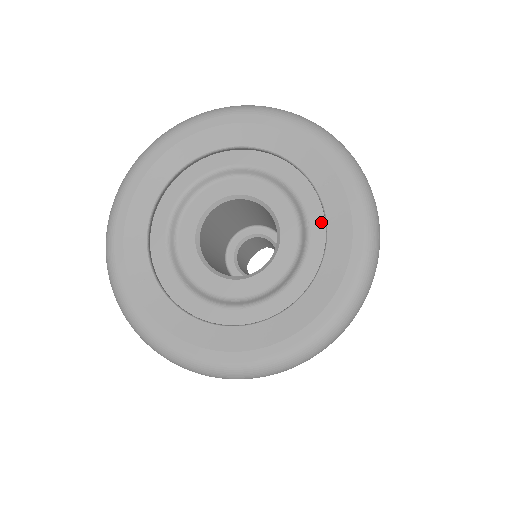
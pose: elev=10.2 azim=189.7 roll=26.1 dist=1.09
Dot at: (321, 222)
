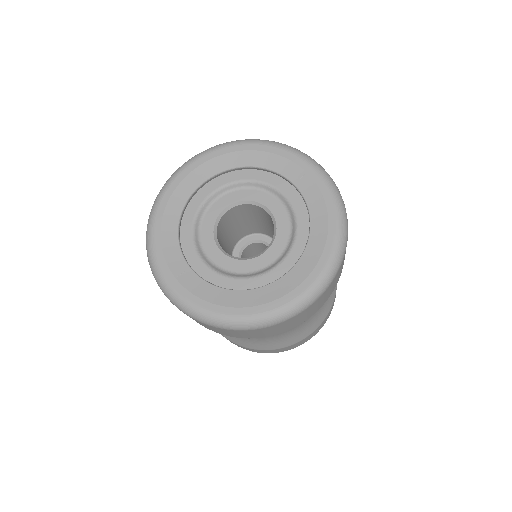
Dot at: (302, 205)
